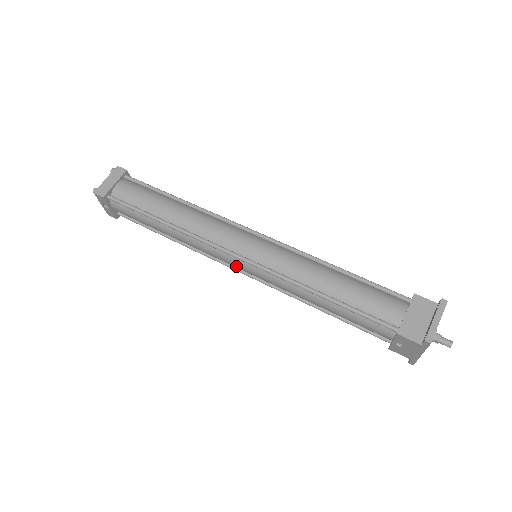
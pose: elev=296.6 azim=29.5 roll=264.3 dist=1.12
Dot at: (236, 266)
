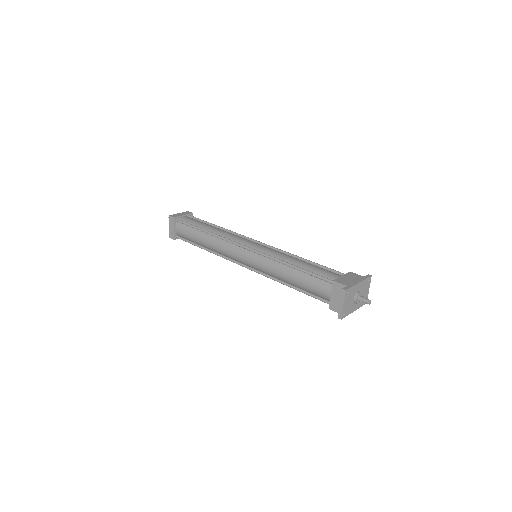
Dot at: occluded
